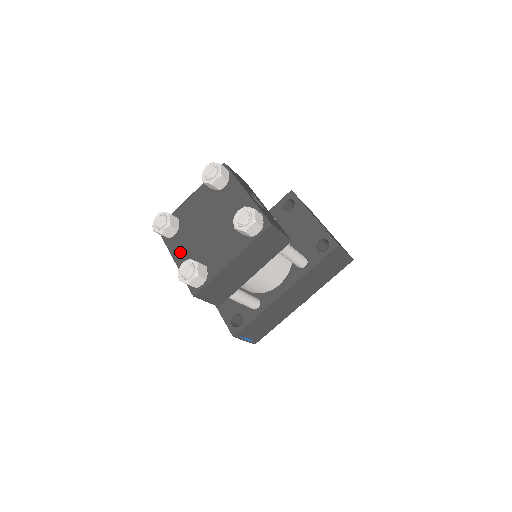
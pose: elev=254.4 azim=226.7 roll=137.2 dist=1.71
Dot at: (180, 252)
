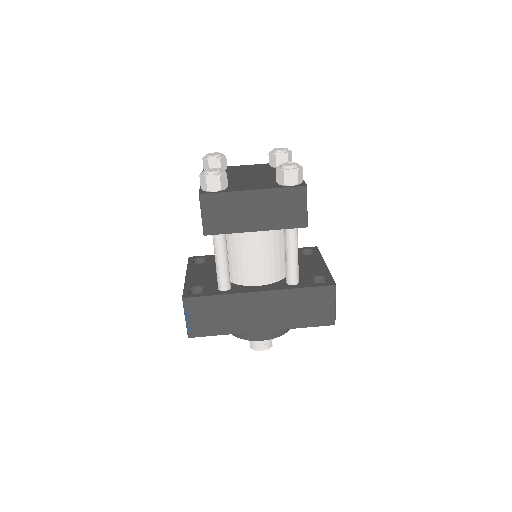
Dot at: occluded
